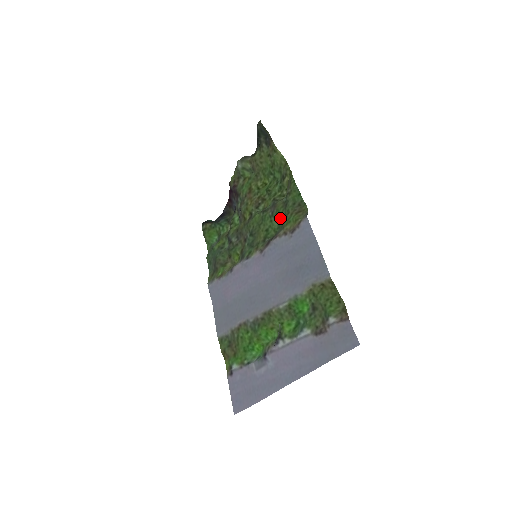
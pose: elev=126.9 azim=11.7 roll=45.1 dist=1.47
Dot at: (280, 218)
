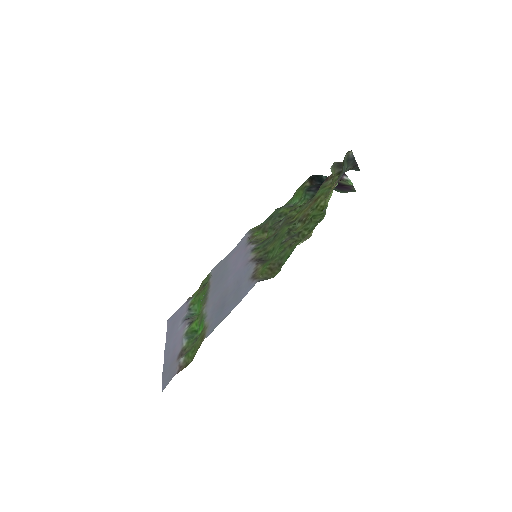
Dot at: (276, 254)
